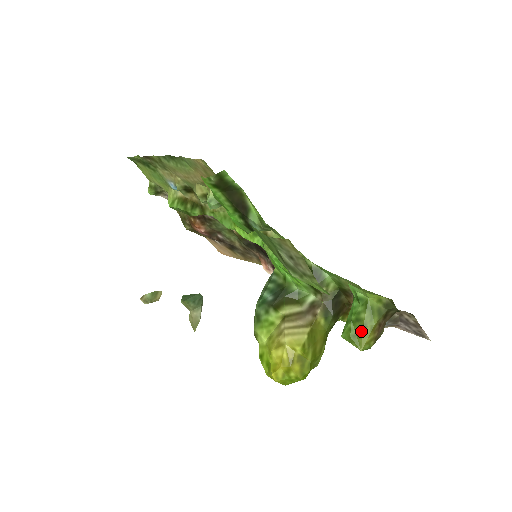
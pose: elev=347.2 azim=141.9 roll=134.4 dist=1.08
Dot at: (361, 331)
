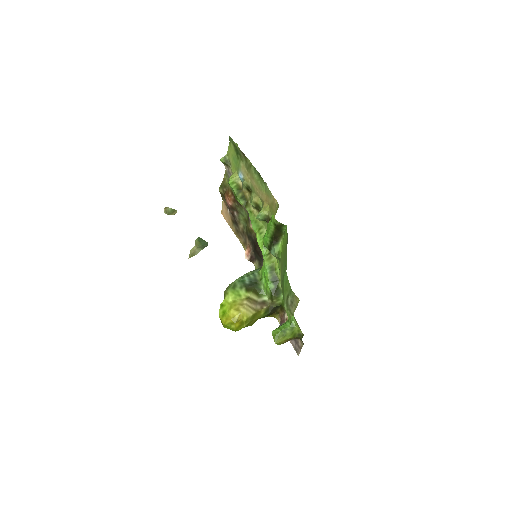
Dot at: (282, 337)
